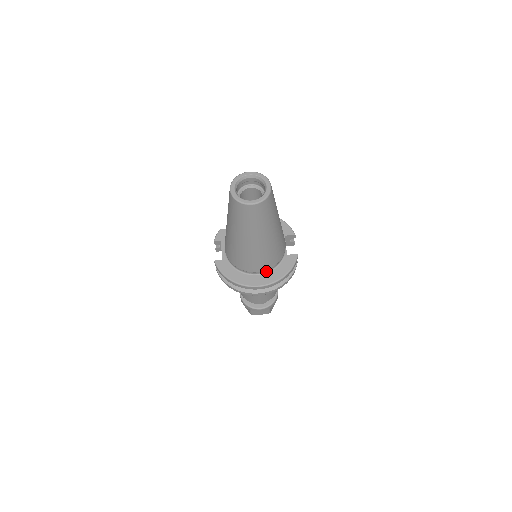
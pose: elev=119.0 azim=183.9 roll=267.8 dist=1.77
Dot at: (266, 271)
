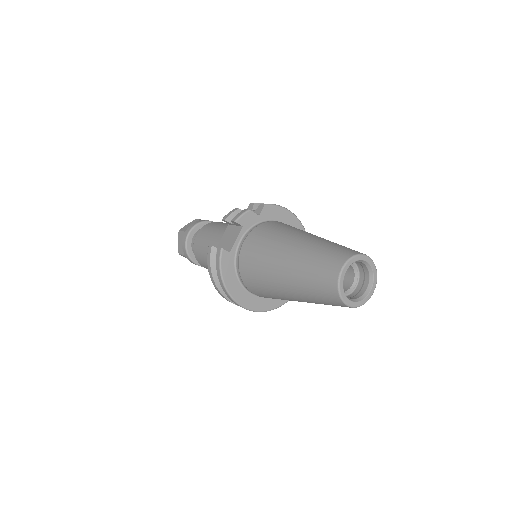
Dot at: occluded
